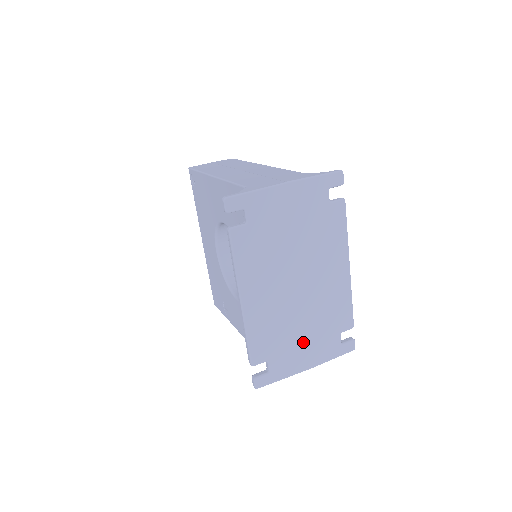
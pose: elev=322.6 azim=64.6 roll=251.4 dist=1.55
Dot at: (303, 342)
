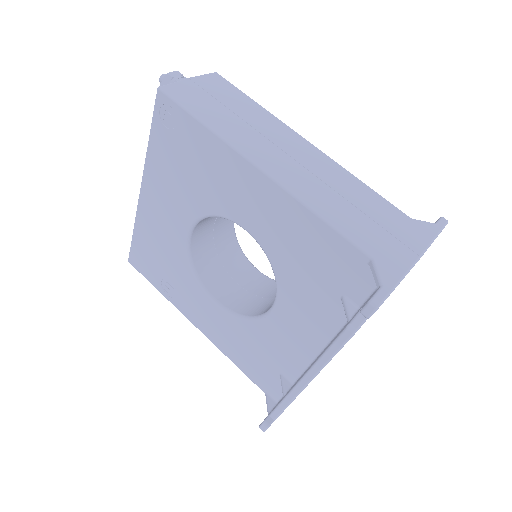
Dot at: occluded
